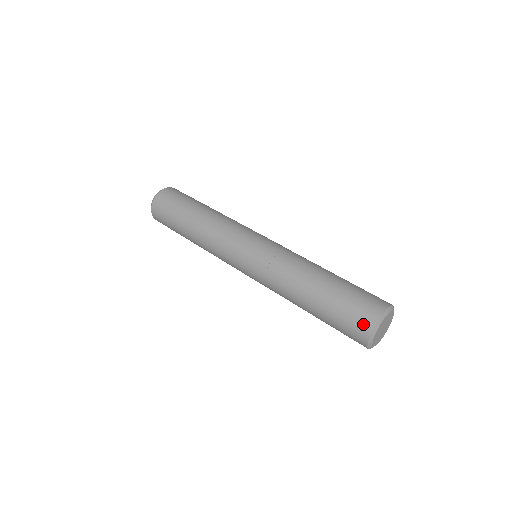
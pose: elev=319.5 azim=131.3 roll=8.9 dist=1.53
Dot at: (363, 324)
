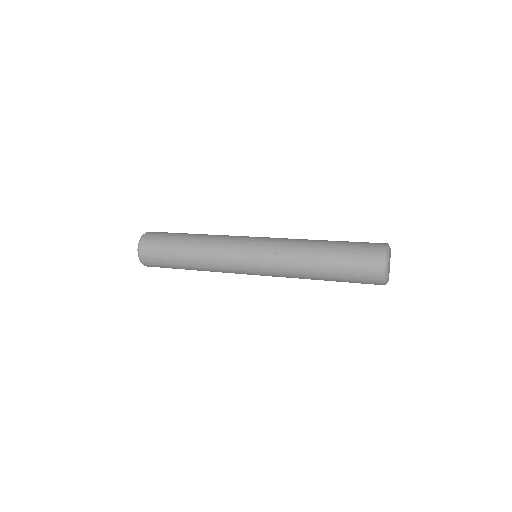
Dot at: (376, 259)
